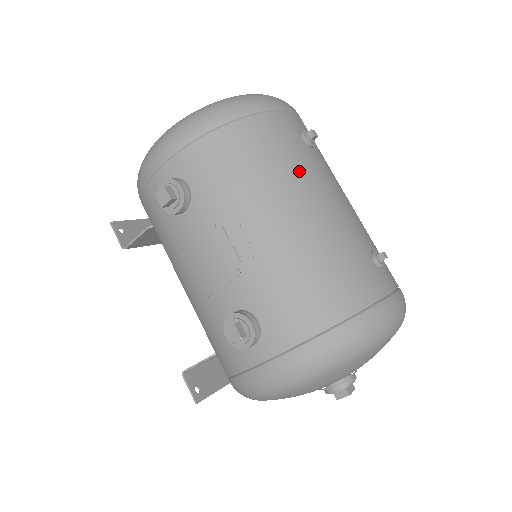
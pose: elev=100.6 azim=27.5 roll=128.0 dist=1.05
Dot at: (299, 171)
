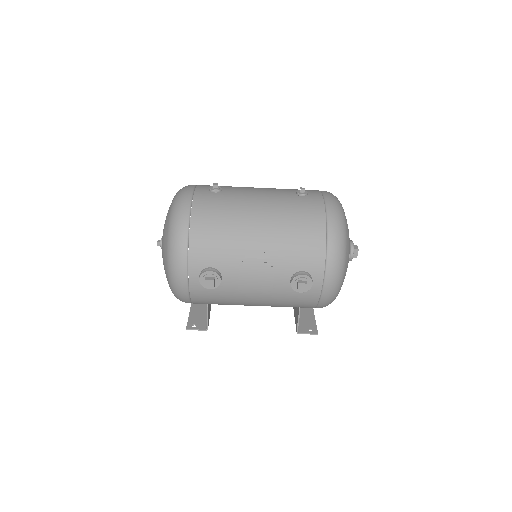
Dot at: (236, 205)
